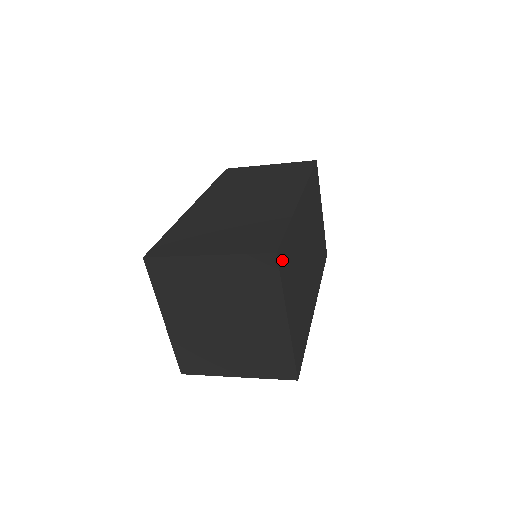
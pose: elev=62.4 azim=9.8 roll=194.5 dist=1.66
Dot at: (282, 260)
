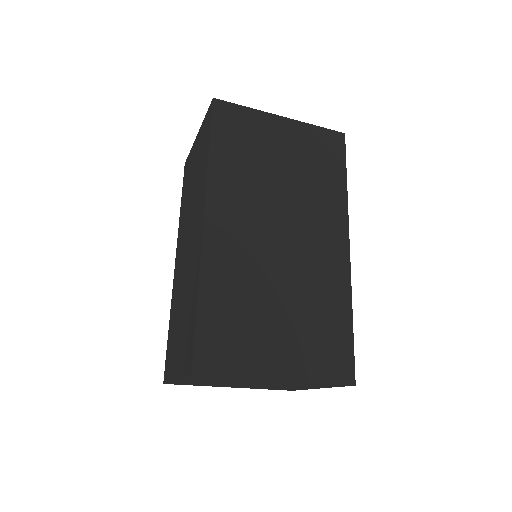
Dot at: (212, 358)
